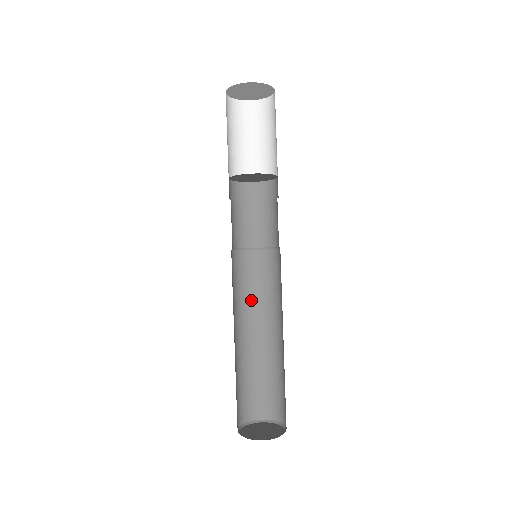
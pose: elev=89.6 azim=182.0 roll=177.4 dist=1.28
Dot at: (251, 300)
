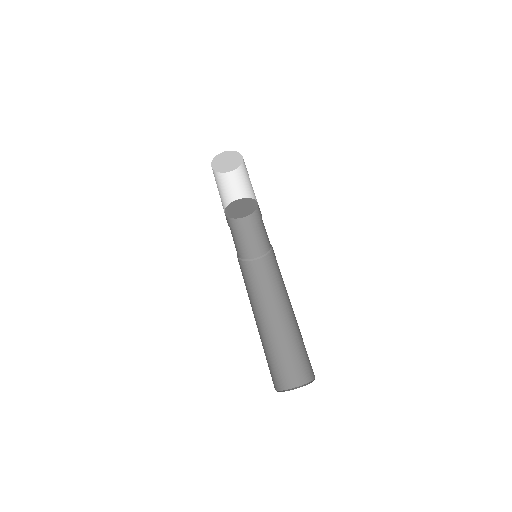
Dot at: (248, 293)
